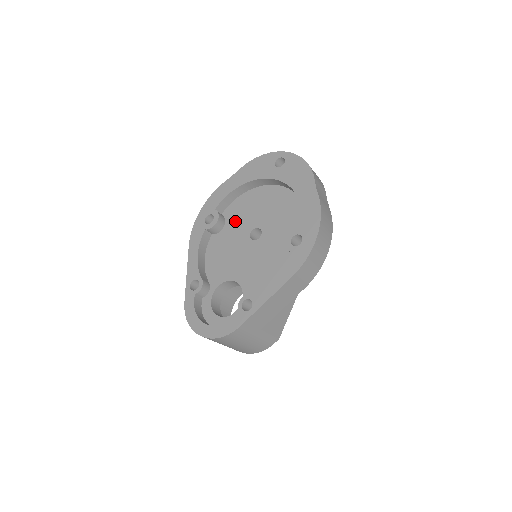
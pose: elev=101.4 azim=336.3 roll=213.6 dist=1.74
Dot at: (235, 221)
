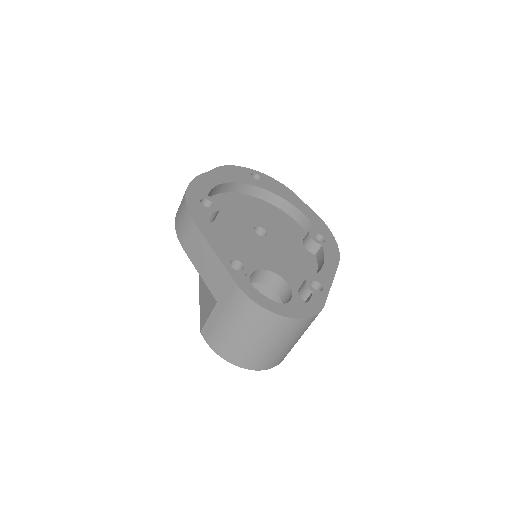
Dot at: (227, 215)
